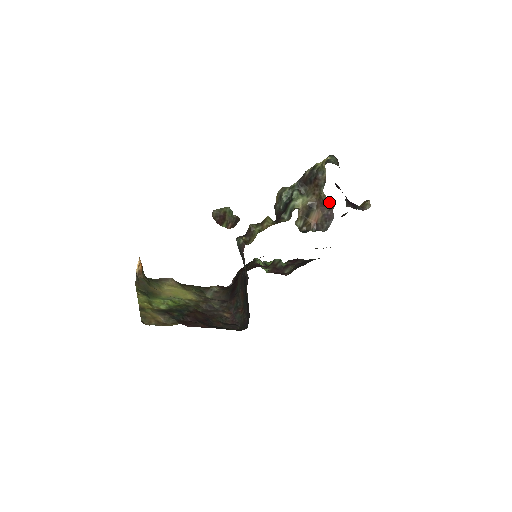
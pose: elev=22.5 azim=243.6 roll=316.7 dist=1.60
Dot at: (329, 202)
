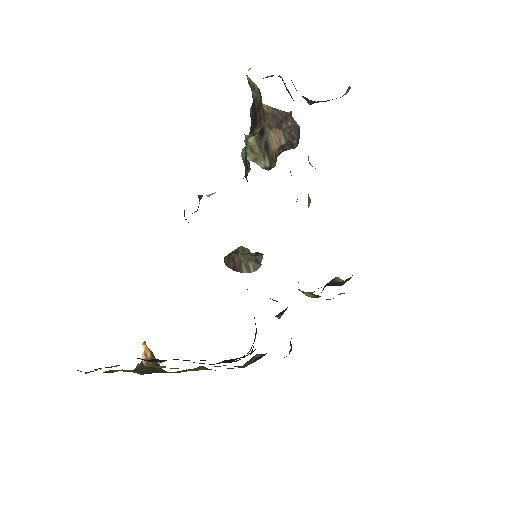
Dot at: (280, 112)
